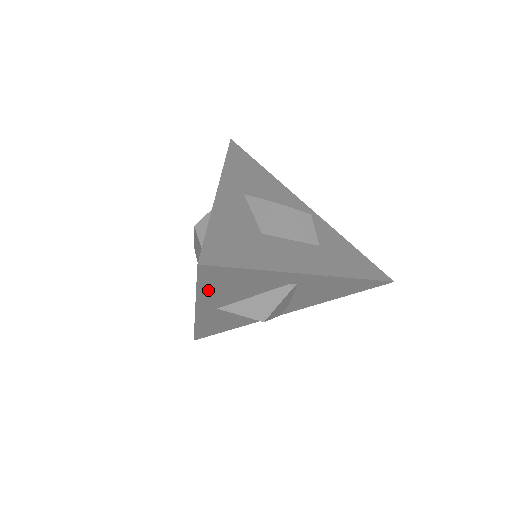
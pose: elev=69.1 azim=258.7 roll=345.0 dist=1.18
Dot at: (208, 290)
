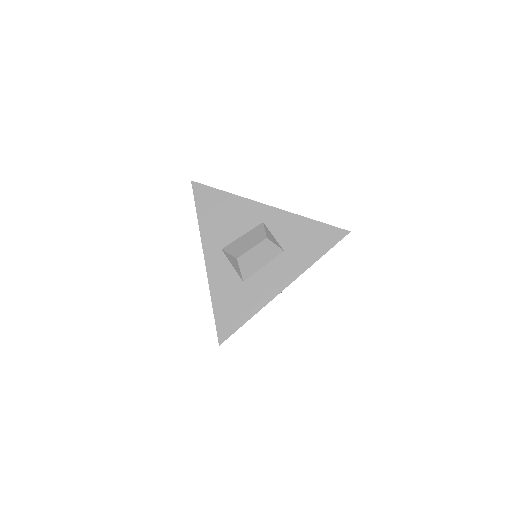
Dot at: occluded
